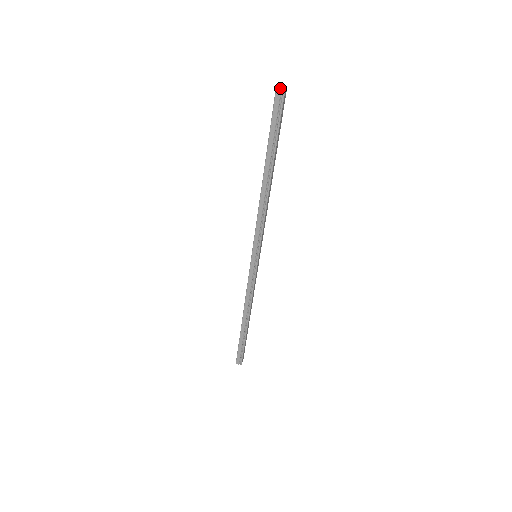
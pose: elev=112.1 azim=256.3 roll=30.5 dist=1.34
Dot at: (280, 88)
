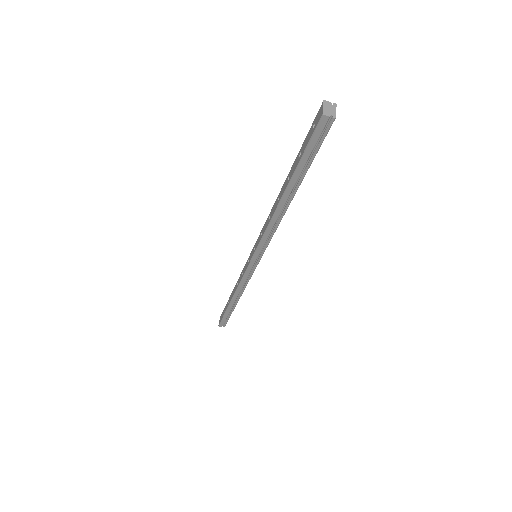
Dot at: (328, 108)
